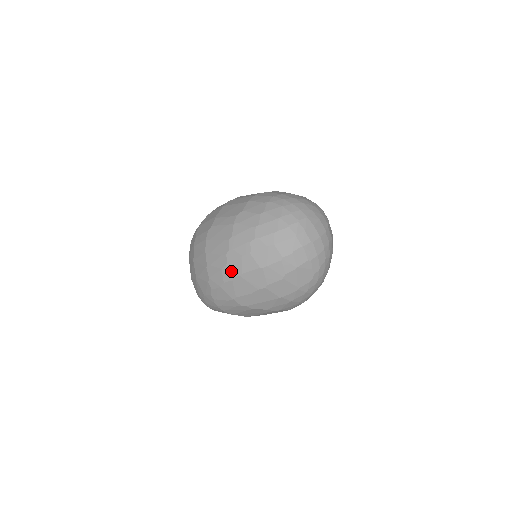
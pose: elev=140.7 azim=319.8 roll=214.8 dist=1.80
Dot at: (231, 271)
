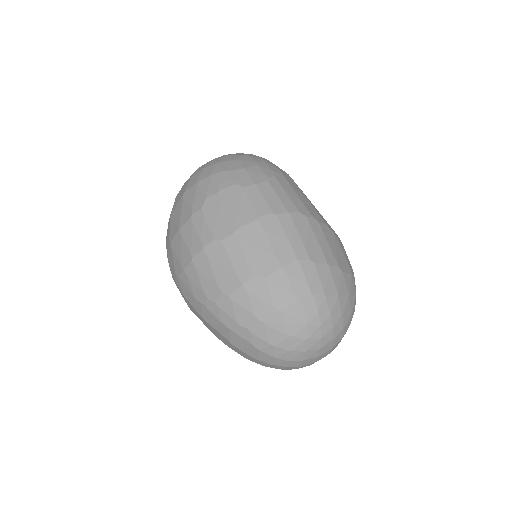
Dot at: (201, 311)
